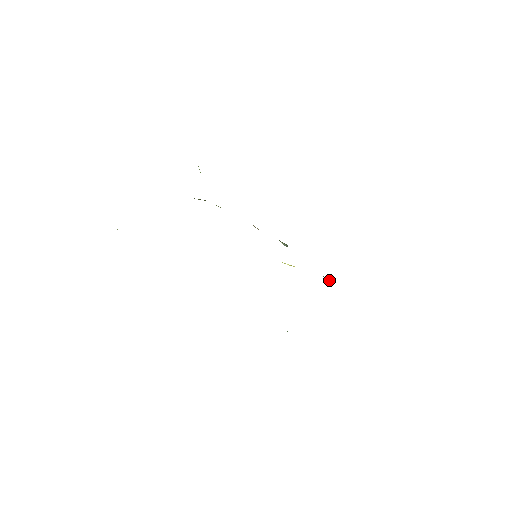
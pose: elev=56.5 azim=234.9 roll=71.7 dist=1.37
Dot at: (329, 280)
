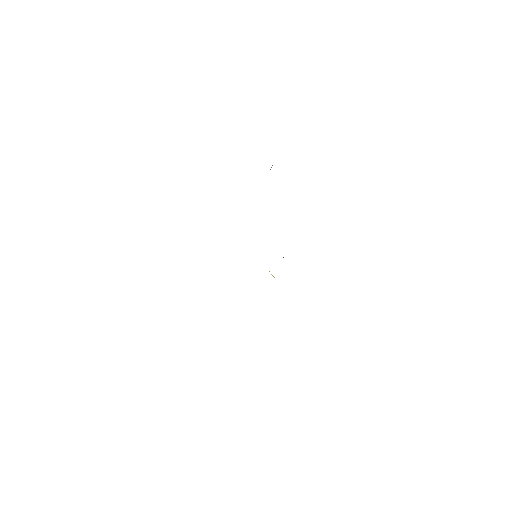
Dot at: occluded
